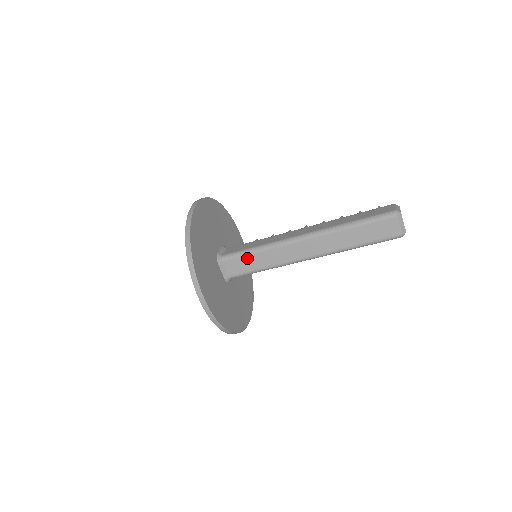
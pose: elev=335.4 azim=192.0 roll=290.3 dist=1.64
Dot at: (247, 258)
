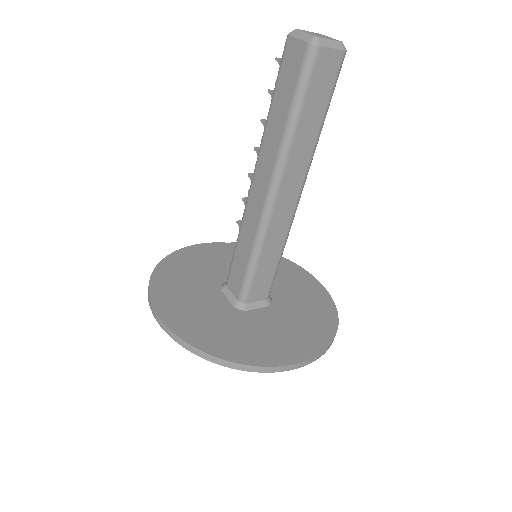
Dot at: (258, 274)
